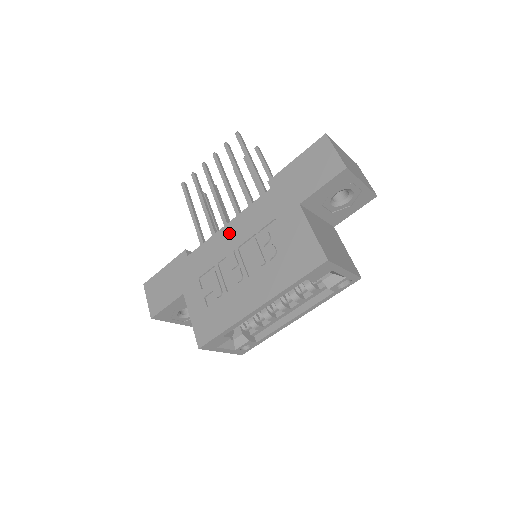
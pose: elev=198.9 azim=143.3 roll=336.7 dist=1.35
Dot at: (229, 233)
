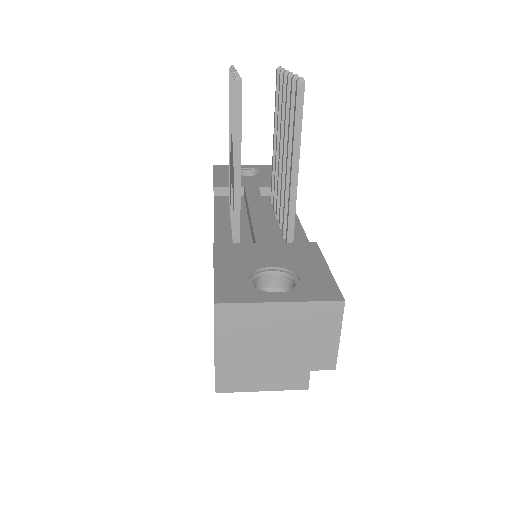
Dot at: occluded
